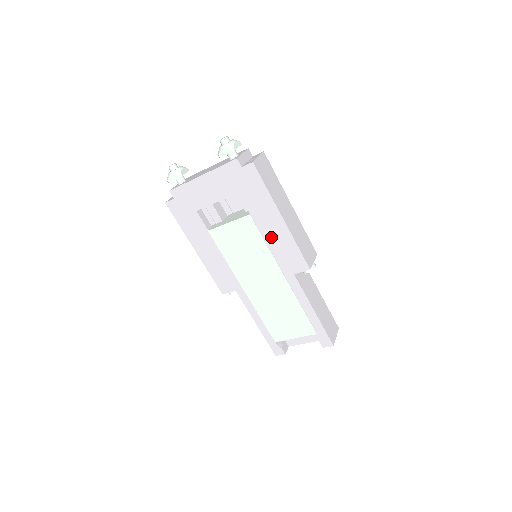
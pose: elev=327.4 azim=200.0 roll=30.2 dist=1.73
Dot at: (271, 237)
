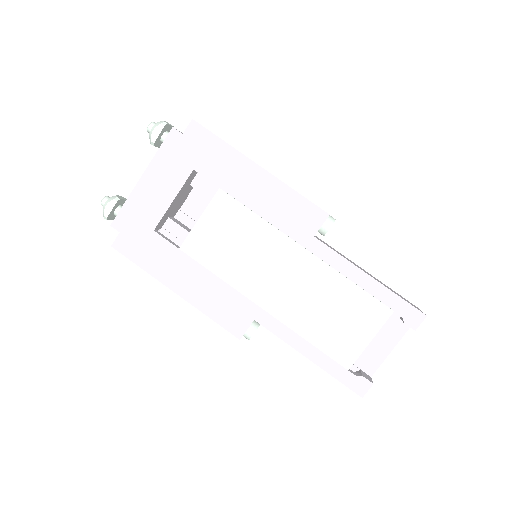
Dot at: (259, 202)
